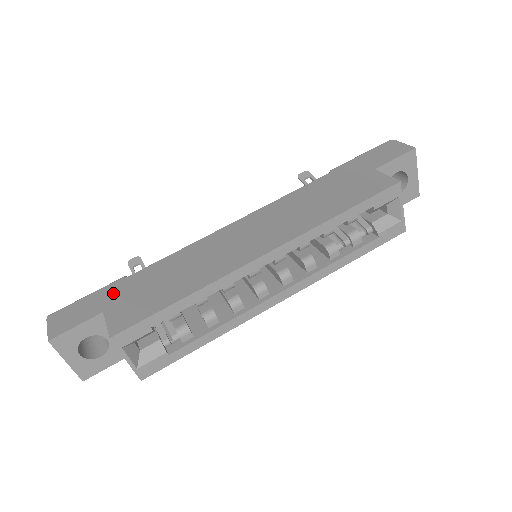
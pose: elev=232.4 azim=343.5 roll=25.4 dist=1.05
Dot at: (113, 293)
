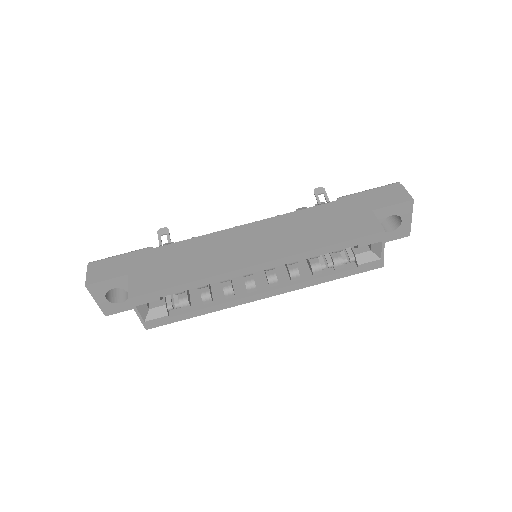
Dot at: (139, 260)
